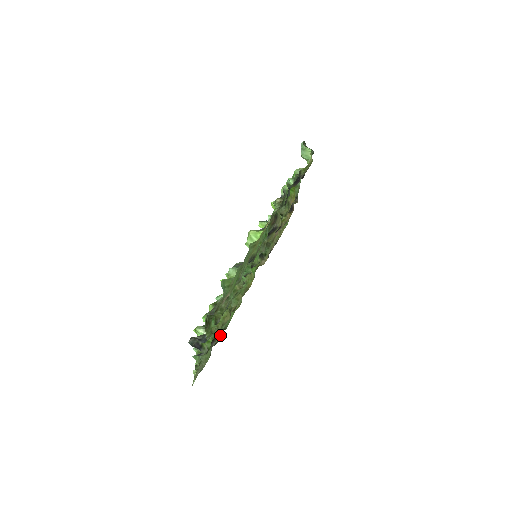
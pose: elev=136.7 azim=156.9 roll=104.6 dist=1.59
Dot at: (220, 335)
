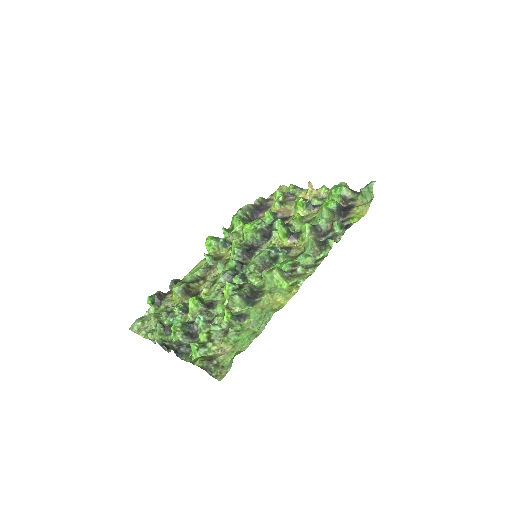
Dot at: occluded
